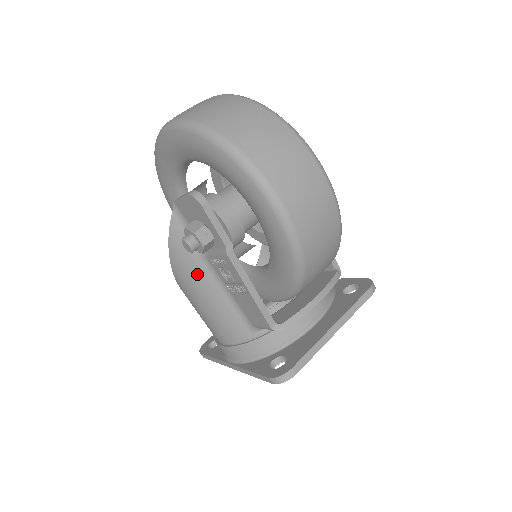
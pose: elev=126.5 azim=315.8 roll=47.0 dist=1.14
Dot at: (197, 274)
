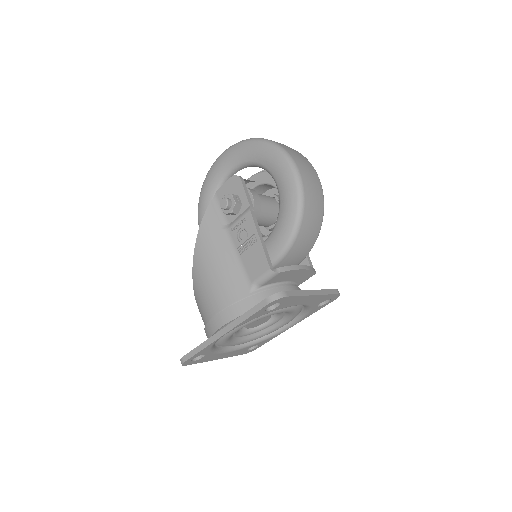
Dot at: (217, 243)
